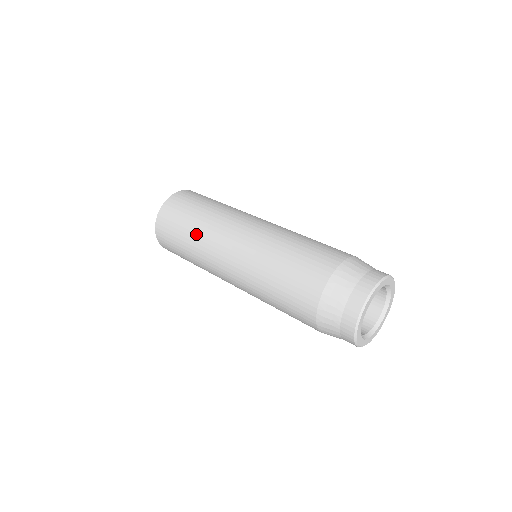
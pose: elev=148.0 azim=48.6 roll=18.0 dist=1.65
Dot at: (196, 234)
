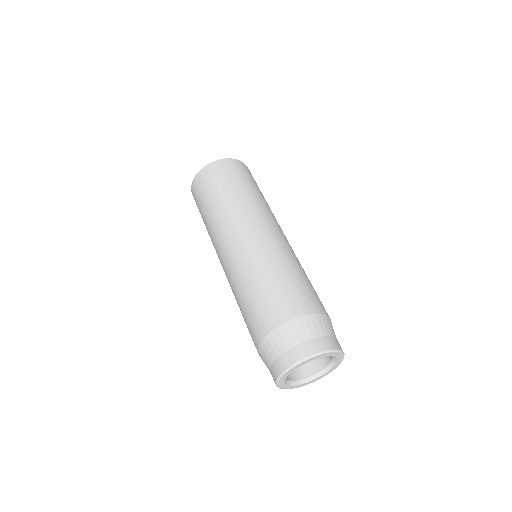
Dot at: (207, 227)
